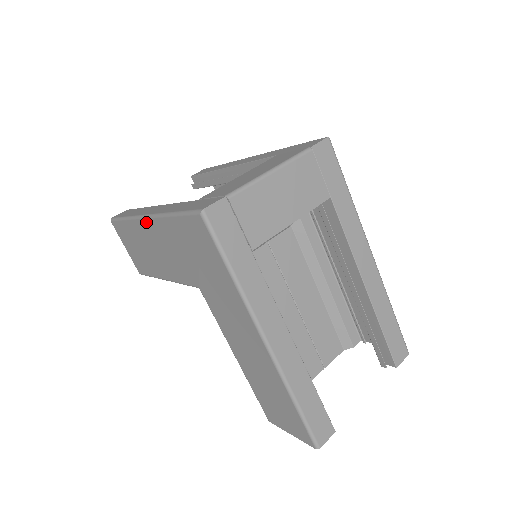
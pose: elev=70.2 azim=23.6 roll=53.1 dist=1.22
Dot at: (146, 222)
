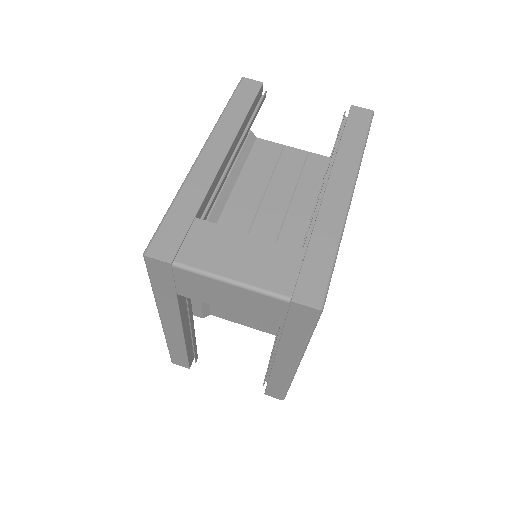
Dot at: occluded
